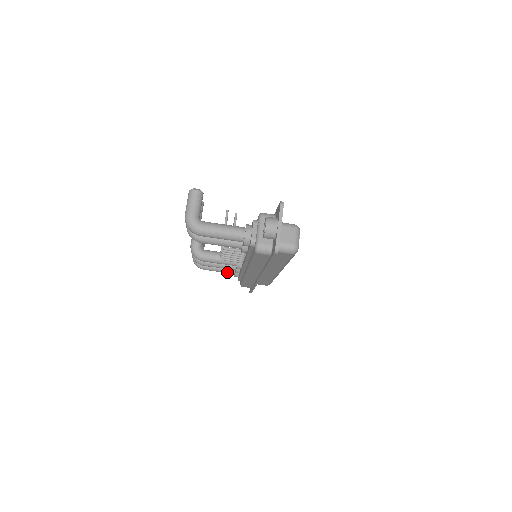
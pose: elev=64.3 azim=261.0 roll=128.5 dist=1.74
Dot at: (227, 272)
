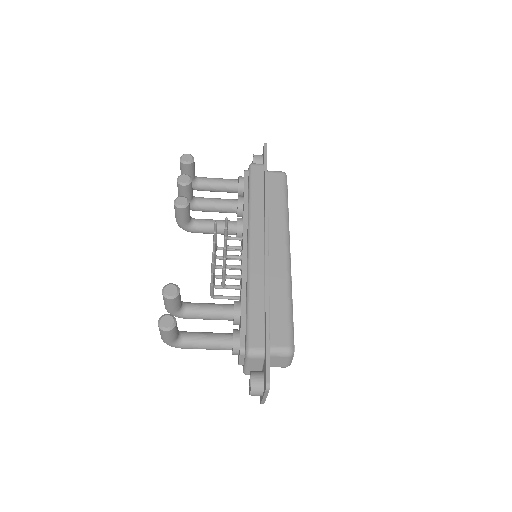
Dot at: occluded
